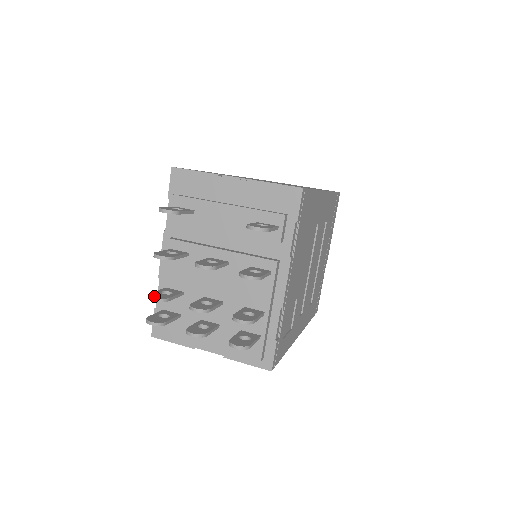
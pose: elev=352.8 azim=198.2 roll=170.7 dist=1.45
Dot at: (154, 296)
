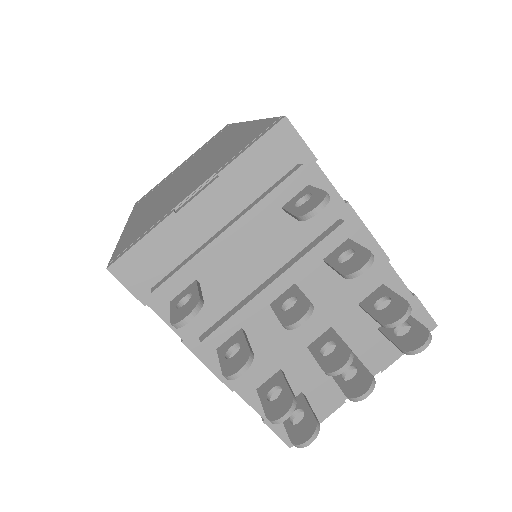
Dot at: (279, 415)
